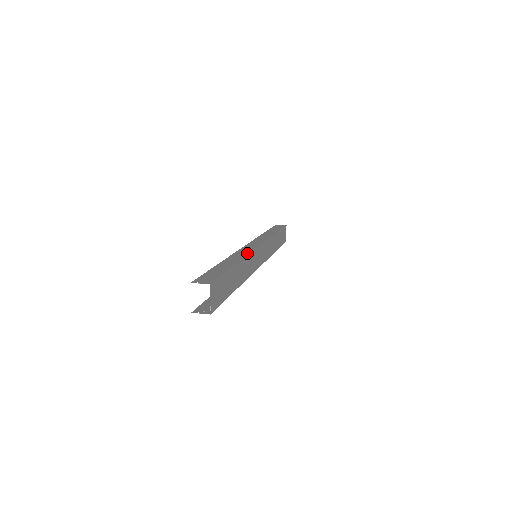
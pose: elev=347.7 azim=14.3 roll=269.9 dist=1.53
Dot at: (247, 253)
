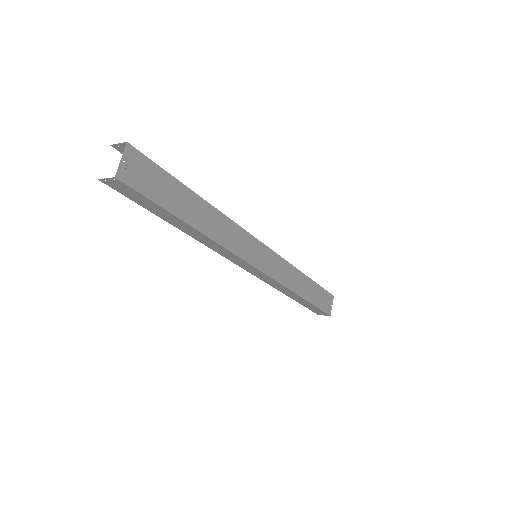
Dot at: (233, 222)
